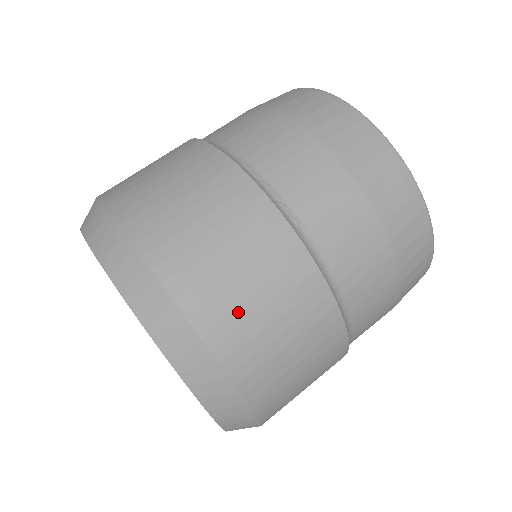
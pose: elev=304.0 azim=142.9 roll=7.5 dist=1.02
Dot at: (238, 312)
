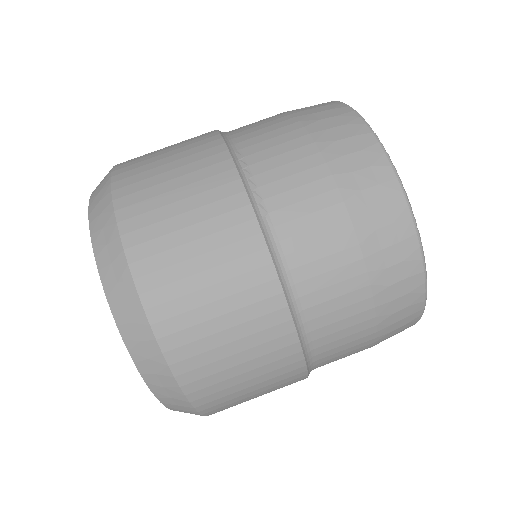
Dot at: (180, 281)
